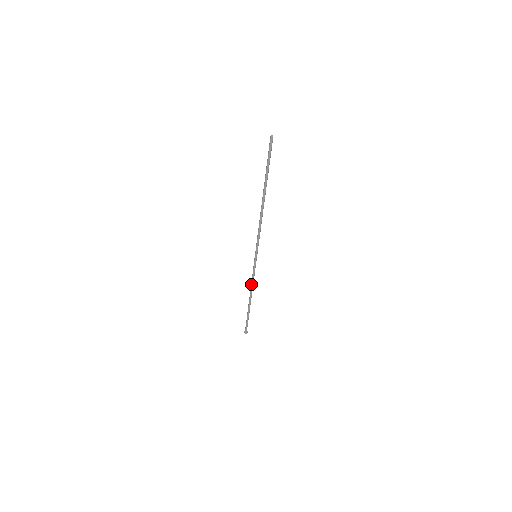
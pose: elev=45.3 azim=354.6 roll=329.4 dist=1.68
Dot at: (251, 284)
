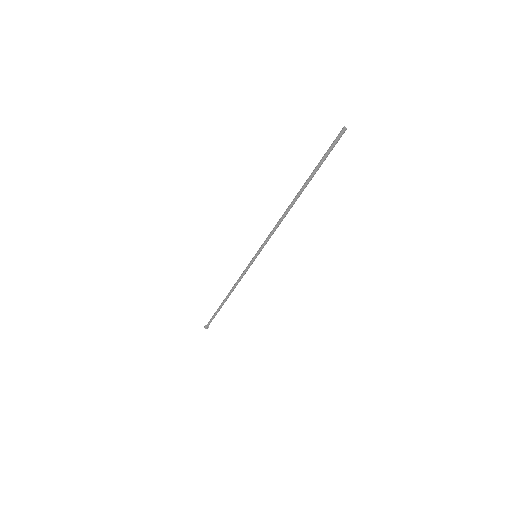
Dot at: (236, 283)
